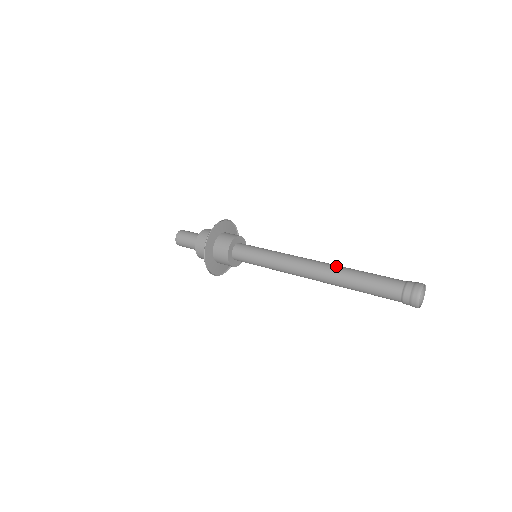
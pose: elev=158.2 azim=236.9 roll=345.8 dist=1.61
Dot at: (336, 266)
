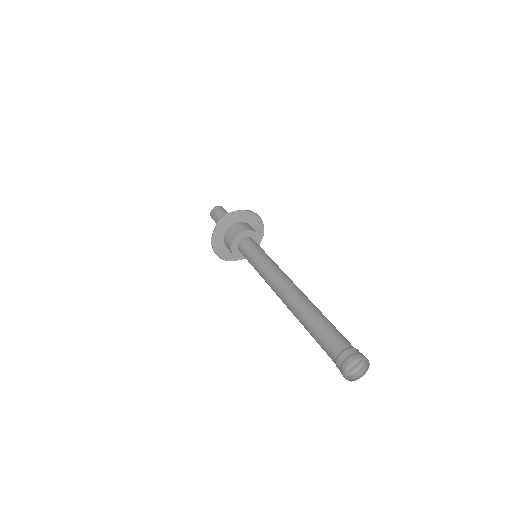
Dot at: occluded
